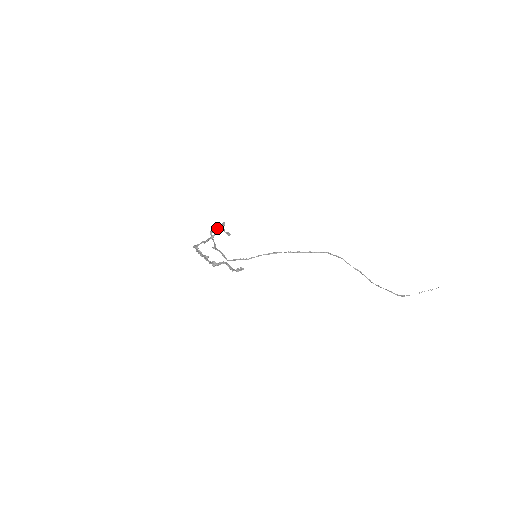
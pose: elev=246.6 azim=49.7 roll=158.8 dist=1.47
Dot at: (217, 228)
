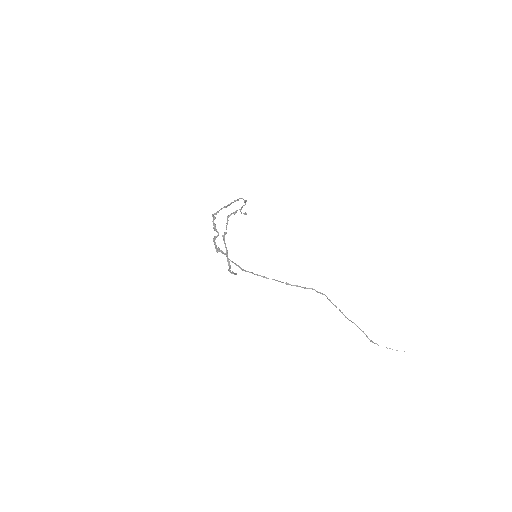
Dot at: (241, 198)
